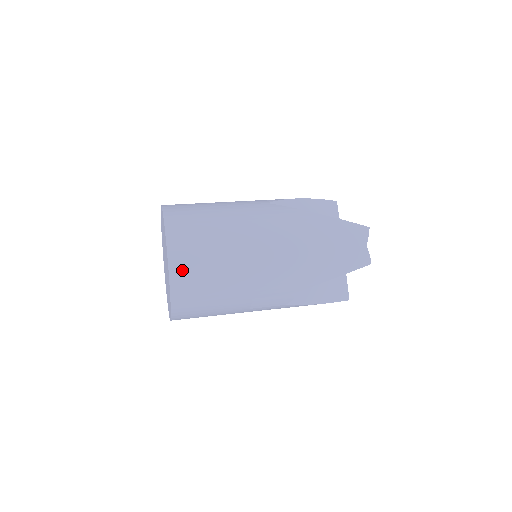
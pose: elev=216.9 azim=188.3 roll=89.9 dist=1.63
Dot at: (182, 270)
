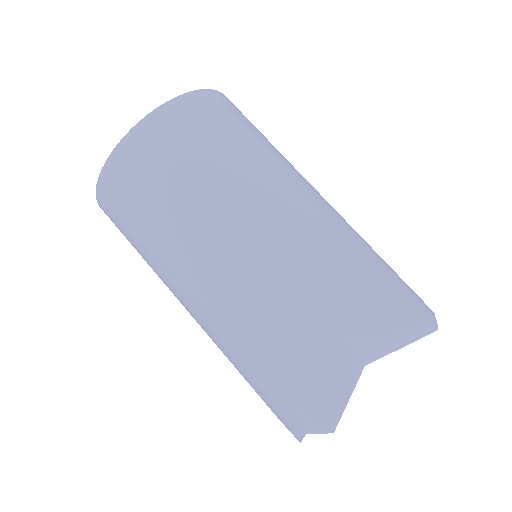
Dot at: (107, 208)
